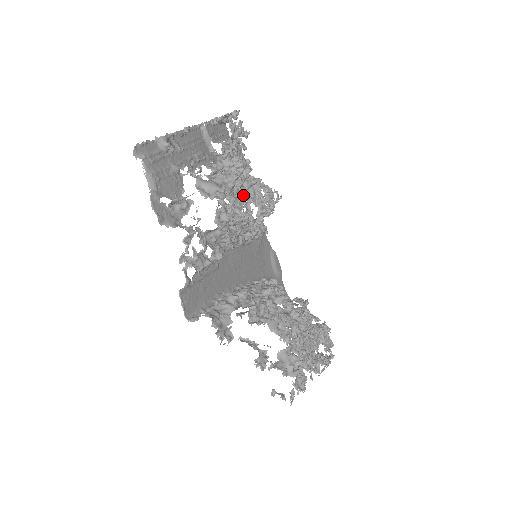
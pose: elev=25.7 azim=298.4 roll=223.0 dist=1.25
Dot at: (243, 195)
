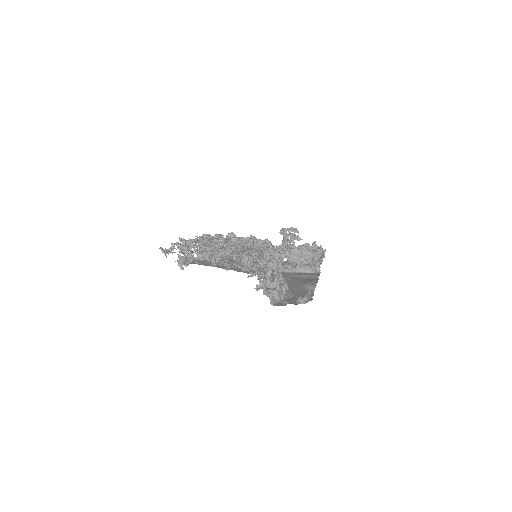
Dot at: occluded
